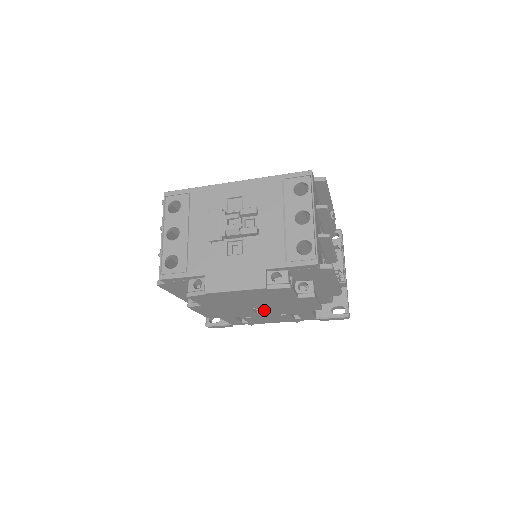
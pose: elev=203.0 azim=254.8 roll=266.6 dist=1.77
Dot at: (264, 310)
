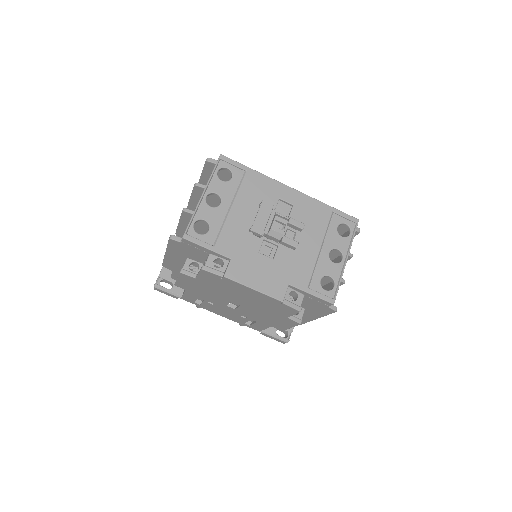
Dot at: (238, 308)
